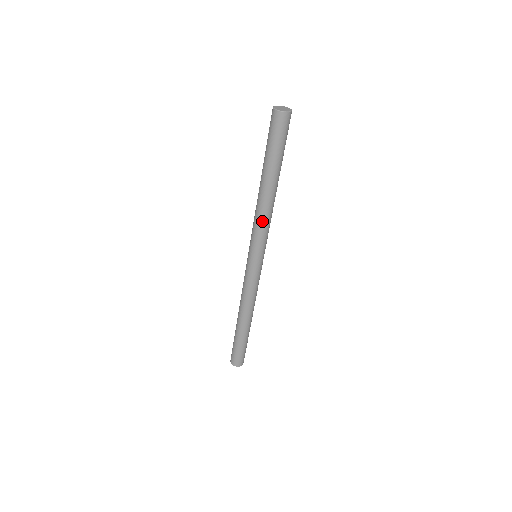
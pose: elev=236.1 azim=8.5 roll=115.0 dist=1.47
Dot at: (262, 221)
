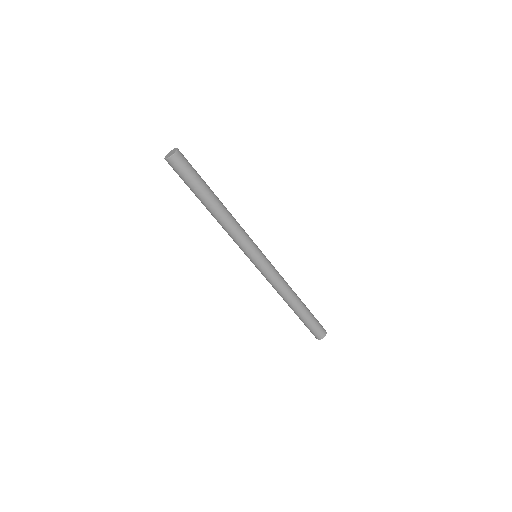
Dot at: (228, 233)
